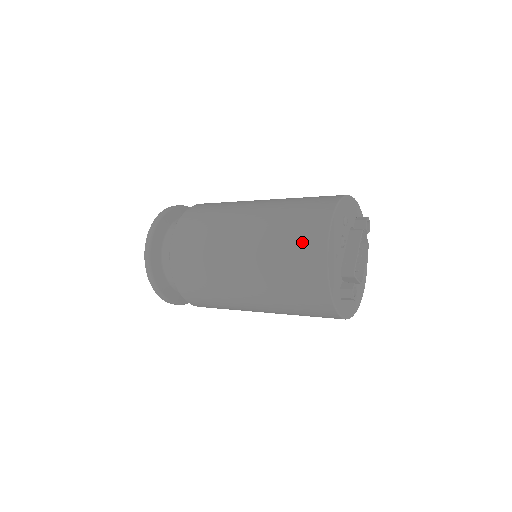
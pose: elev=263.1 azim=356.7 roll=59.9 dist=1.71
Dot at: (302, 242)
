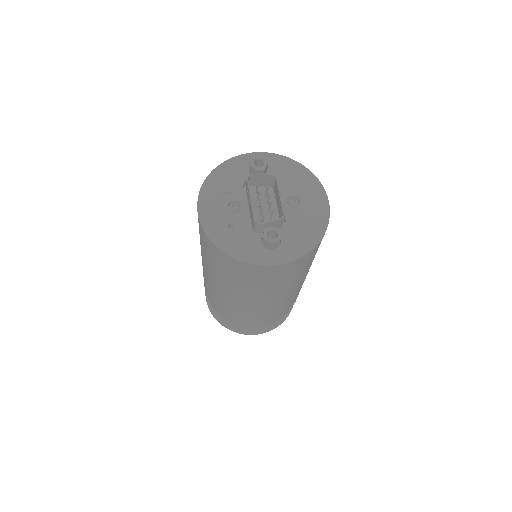
Dot at: (204, 243)
